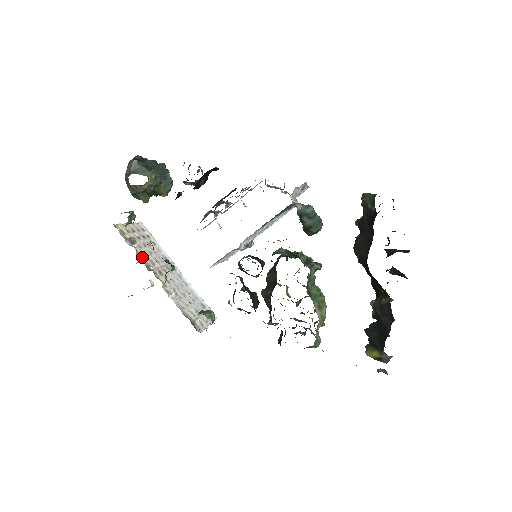
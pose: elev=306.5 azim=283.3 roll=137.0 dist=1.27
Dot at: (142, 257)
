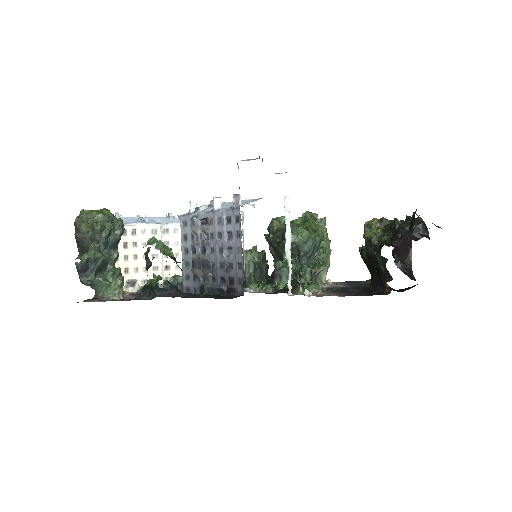
Dot at: occluded
